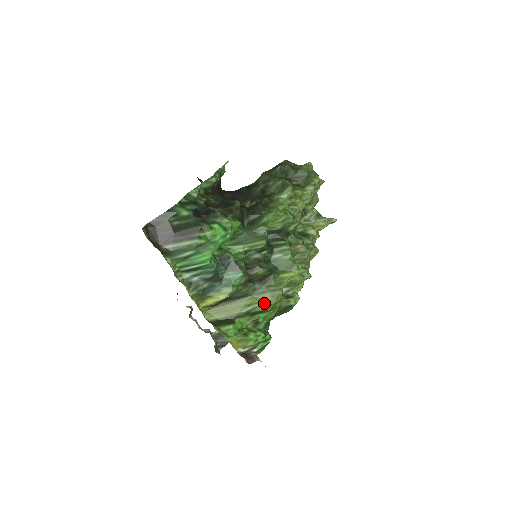
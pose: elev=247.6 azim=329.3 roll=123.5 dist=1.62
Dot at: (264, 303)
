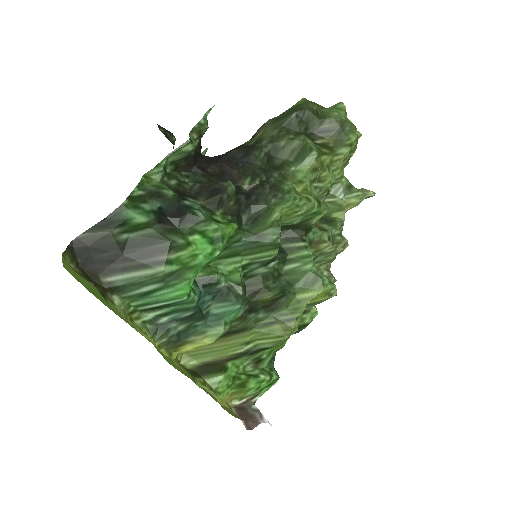
Dot at: (271, 339)
